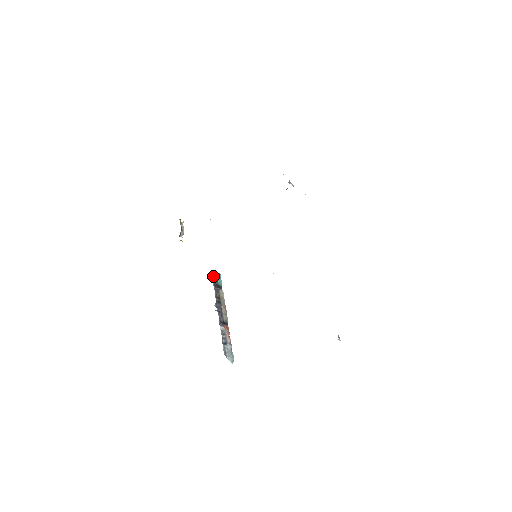
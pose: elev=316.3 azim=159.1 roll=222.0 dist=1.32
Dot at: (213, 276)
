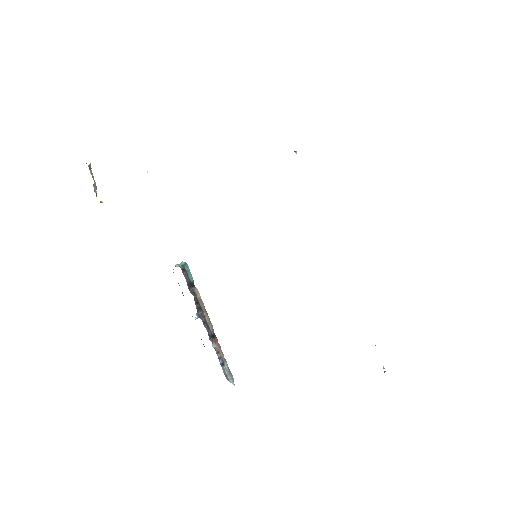
Dot at: (183, 272)
